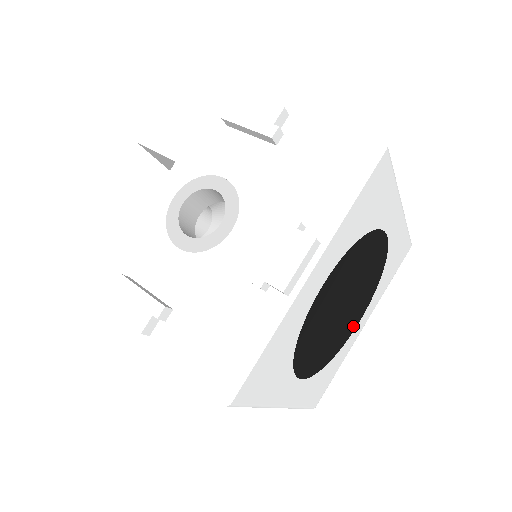
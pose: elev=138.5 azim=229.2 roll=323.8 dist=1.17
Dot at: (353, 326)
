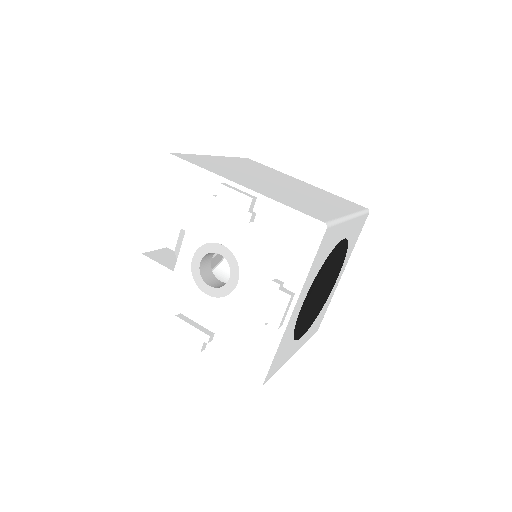
Dot at: (333, 284)
